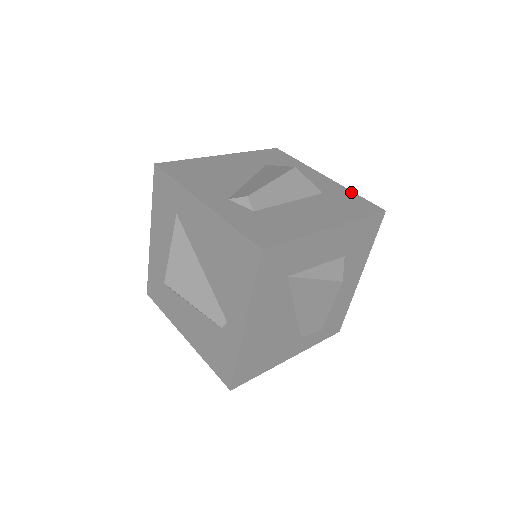
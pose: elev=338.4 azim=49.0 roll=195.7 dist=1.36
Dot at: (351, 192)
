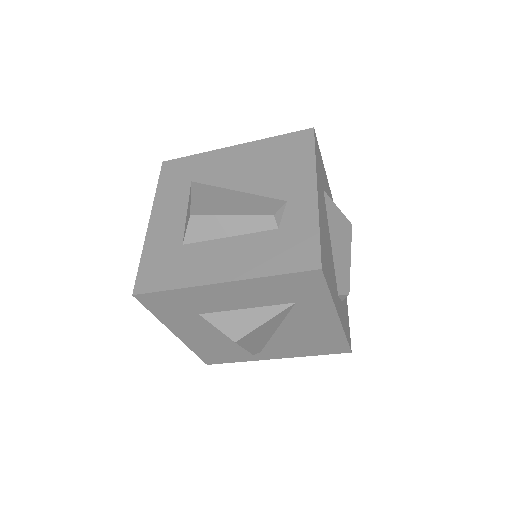
Dot at: occluded
